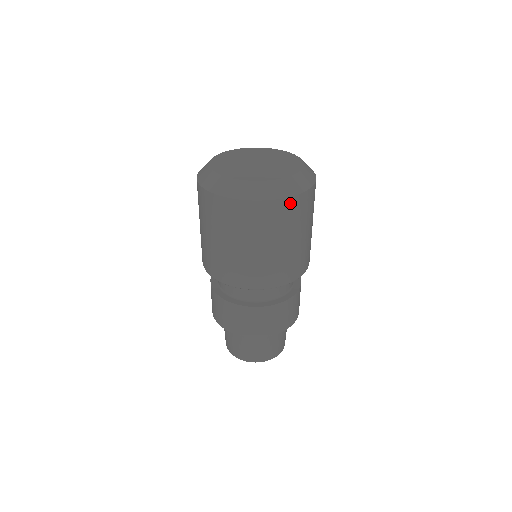
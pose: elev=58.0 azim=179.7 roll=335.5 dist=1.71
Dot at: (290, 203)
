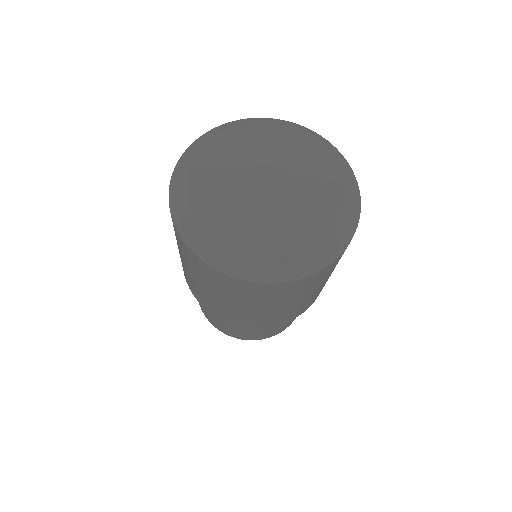
Dot at: (238, 282)
